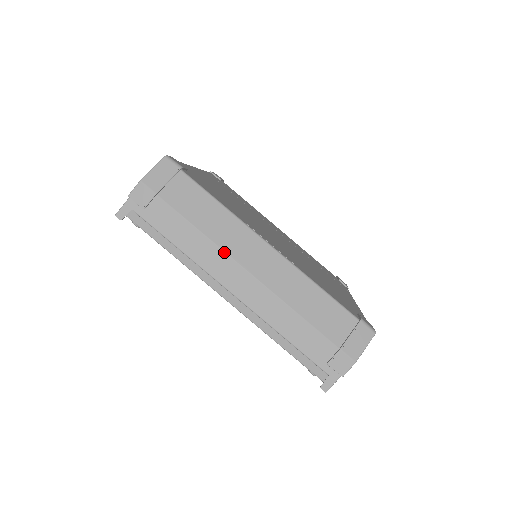
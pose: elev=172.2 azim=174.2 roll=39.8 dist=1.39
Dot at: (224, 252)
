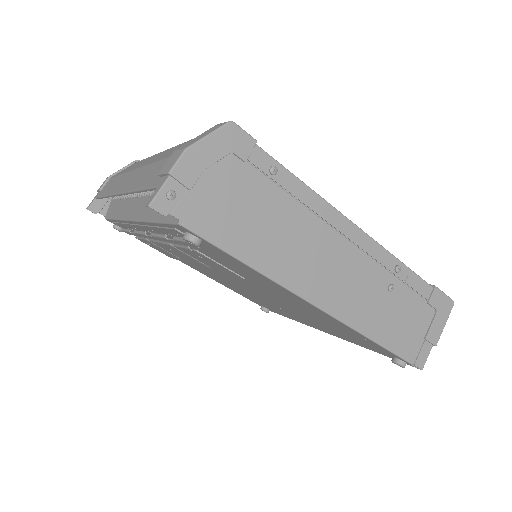
Dot at: (128, 172)
